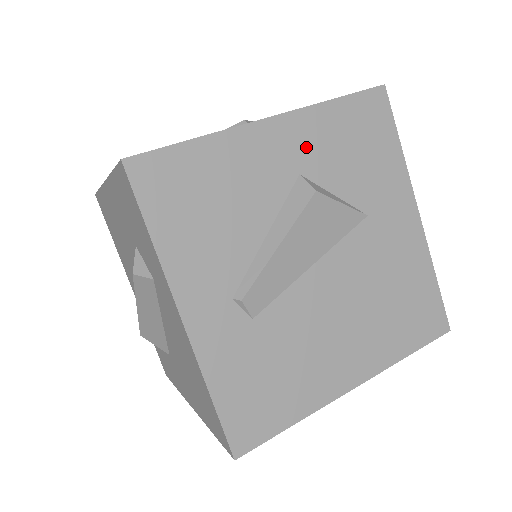
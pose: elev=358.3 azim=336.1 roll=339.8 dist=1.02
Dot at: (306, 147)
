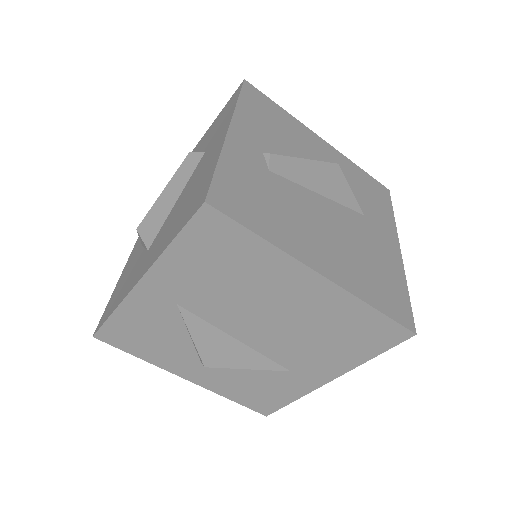
Dot at: (337, 162)
